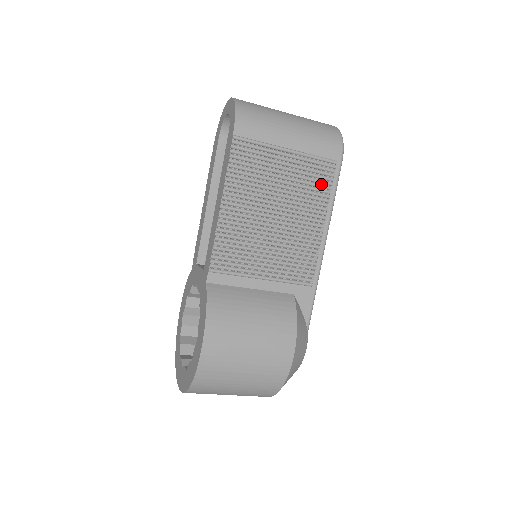
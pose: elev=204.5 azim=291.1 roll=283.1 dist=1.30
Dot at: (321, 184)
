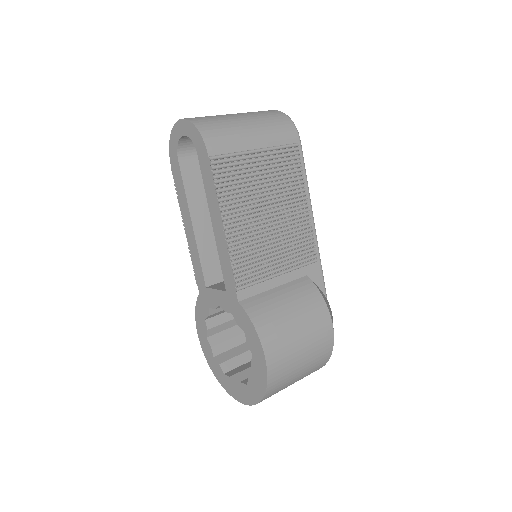
Dot at: (293, 169)
